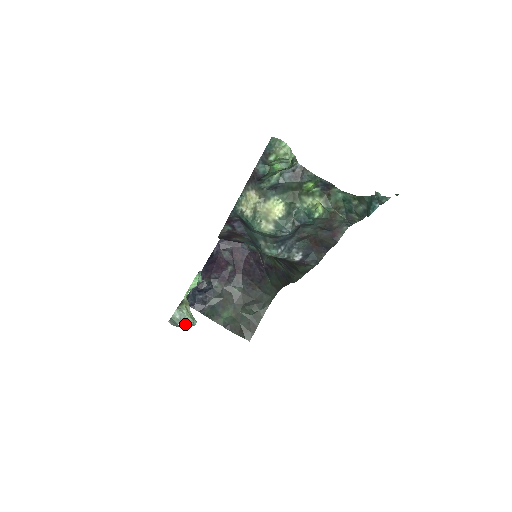
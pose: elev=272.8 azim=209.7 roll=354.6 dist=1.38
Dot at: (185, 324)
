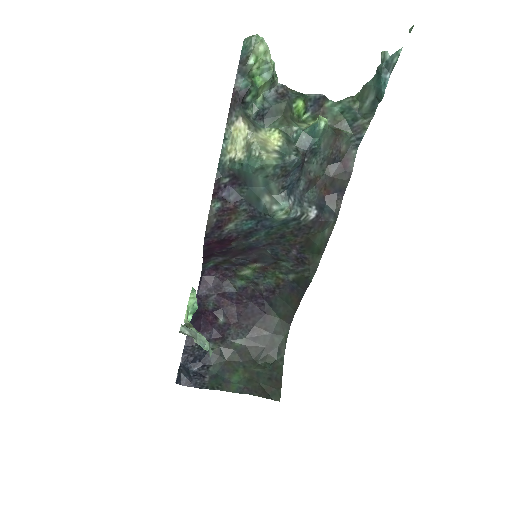
Dot at: (199, 344)
